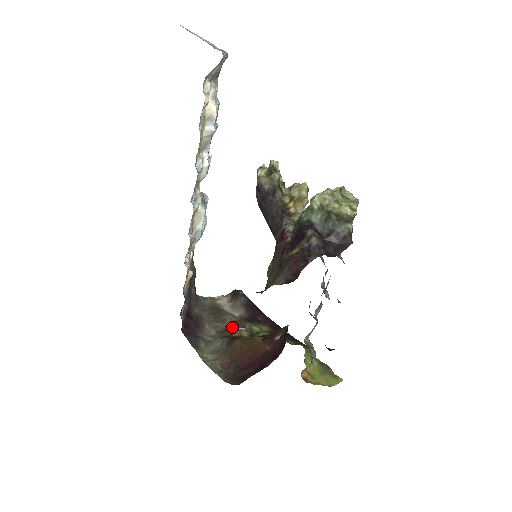
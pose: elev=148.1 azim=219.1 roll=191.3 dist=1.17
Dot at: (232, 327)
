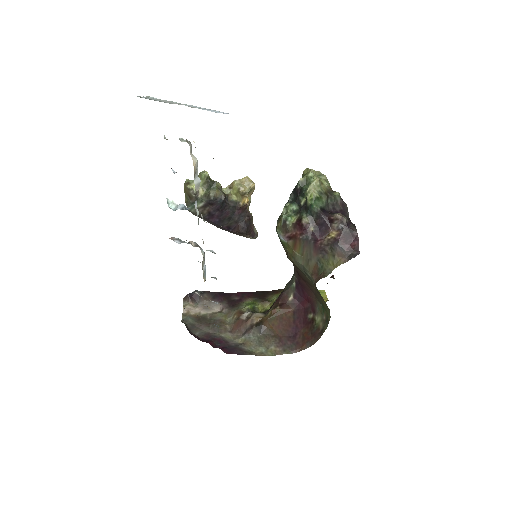
Dot at: (240, 319)
